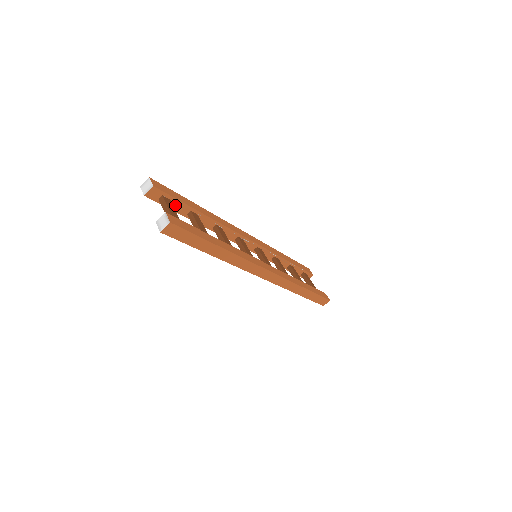
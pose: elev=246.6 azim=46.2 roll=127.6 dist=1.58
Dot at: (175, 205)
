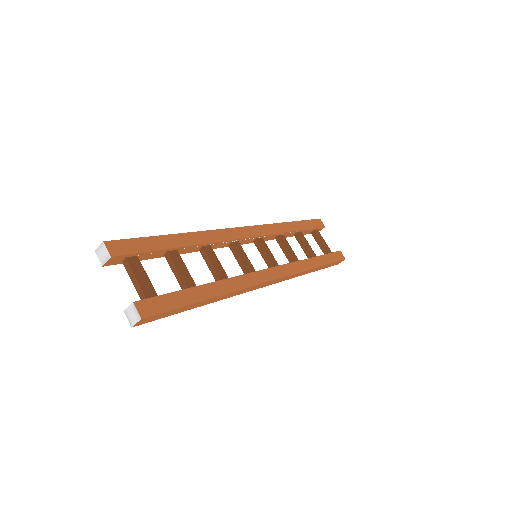
Dot at: (145, 256)
